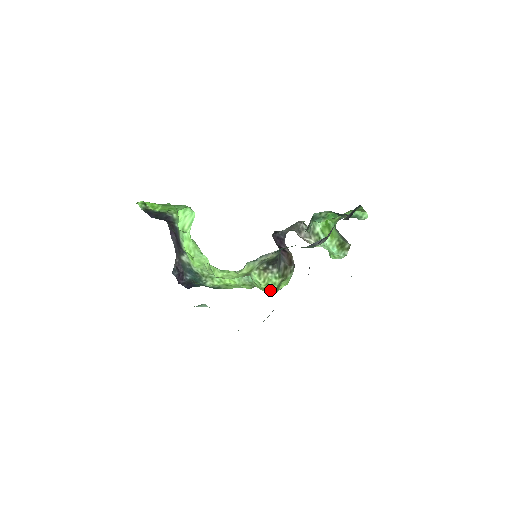
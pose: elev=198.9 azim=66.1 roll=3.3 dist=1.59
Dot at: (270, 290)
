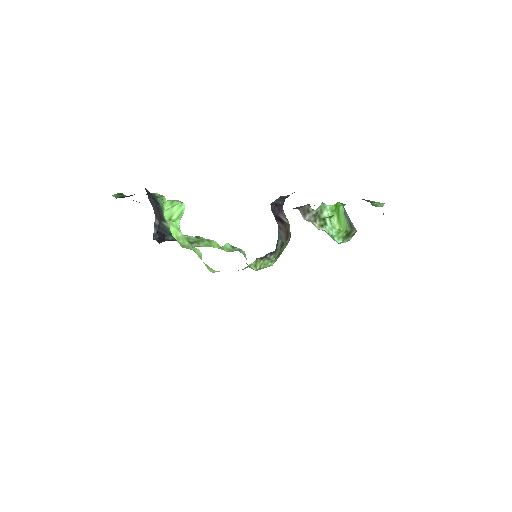
Dot at: occluded
